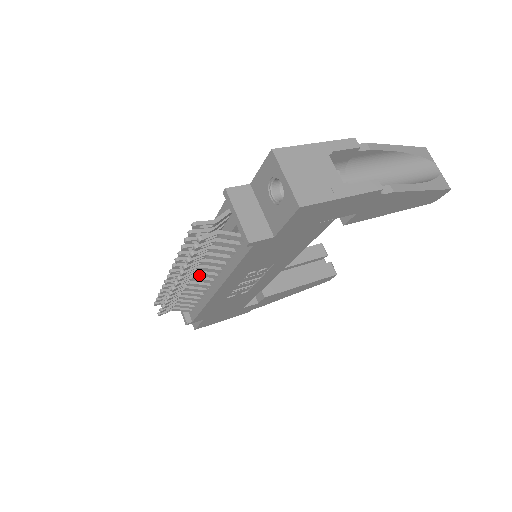
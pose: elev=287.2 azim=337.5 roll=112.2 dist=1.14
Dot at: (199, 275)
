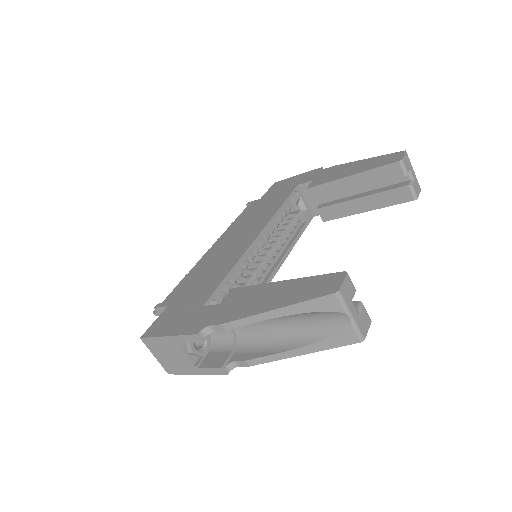
Dot at: occluded
